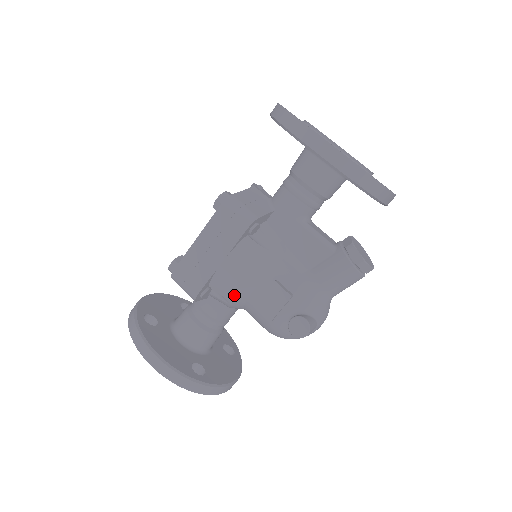
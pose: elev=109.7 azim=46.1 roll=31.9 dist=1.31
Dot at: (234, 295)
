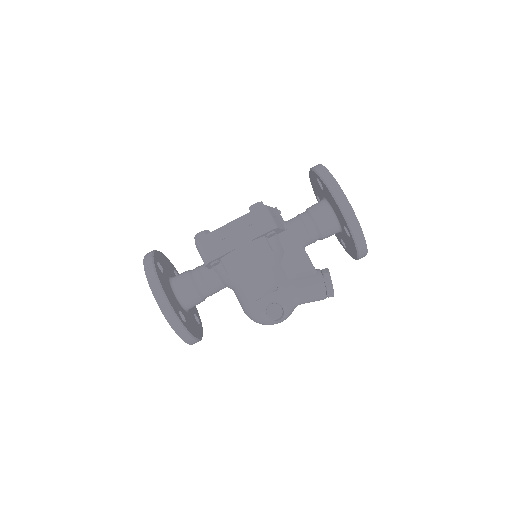
Dot at: (237, 273)
